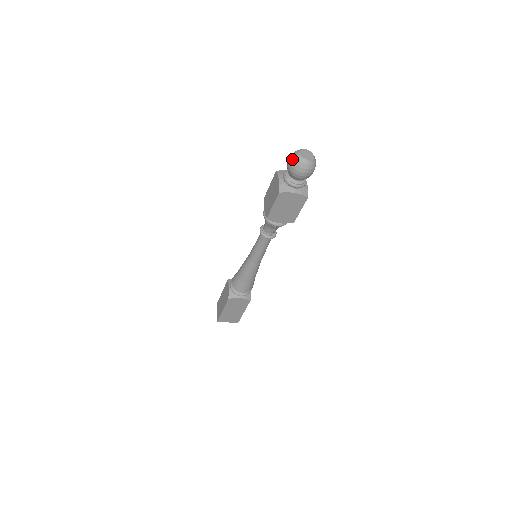
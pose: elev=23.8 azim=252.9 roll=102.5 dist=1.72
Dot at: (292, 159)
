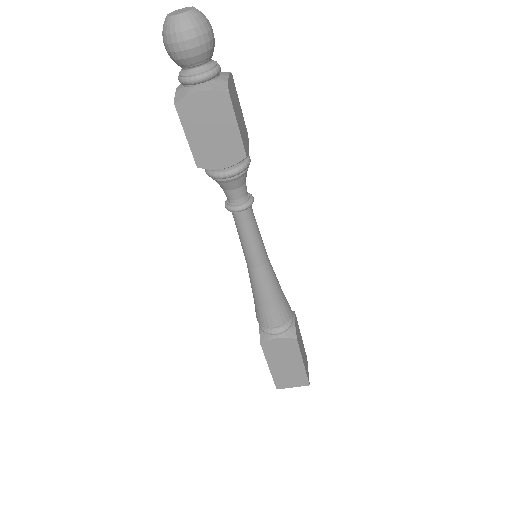
Dot at: occluded
